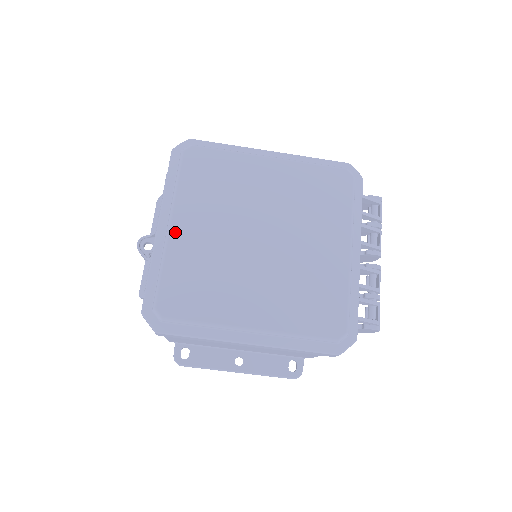
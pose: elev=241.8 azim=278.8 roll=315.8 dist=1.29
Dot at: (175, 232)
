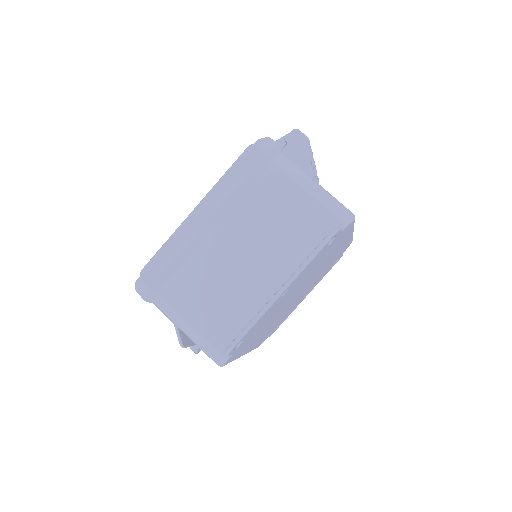
Dot at: occluded
